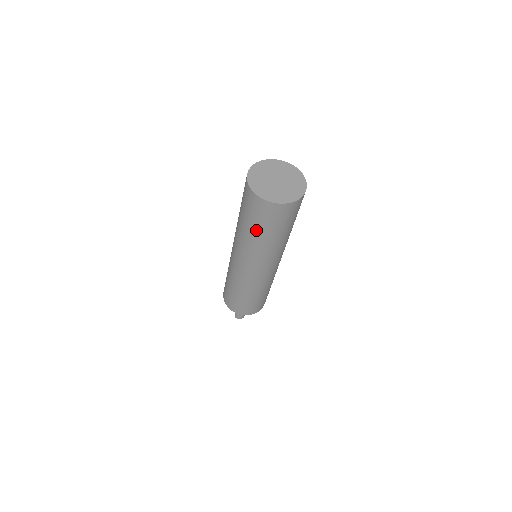
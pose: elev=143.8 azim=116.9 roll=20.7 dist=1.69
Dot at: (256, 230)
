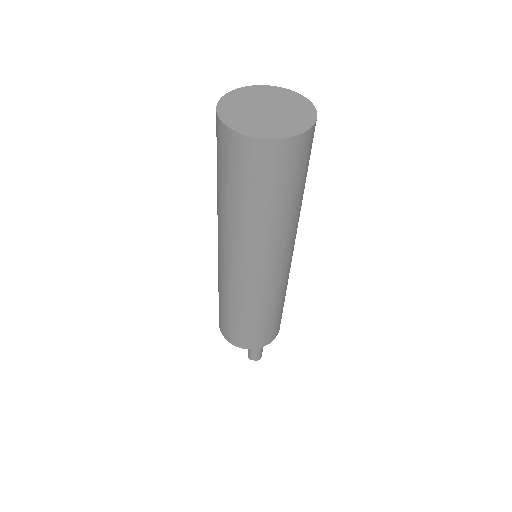
Dot at: (222, 186)
